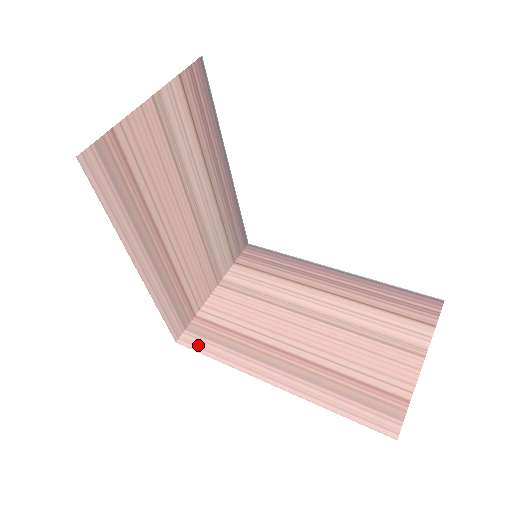
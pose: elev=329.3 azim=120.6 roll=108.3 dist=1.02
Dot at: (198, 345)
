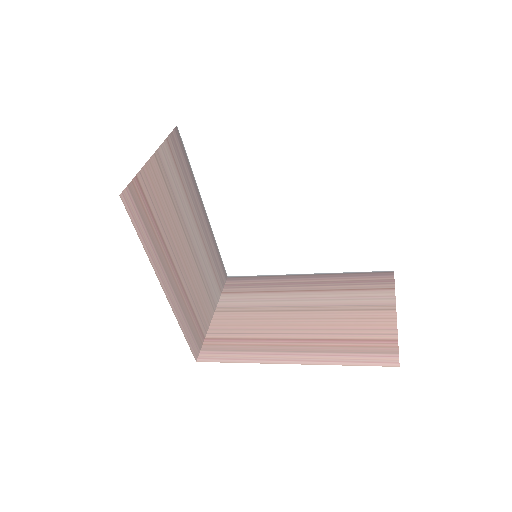
Dot at: (216, 357)
